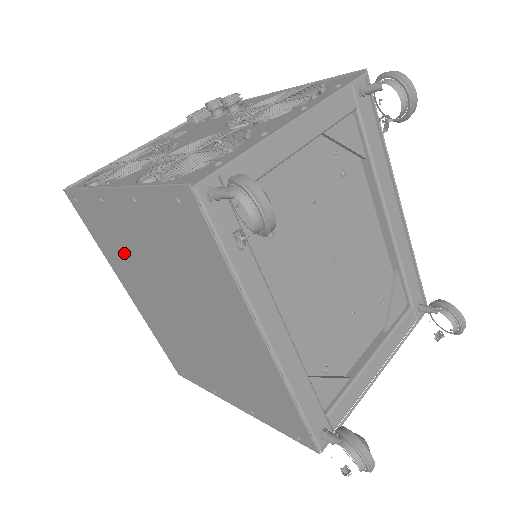
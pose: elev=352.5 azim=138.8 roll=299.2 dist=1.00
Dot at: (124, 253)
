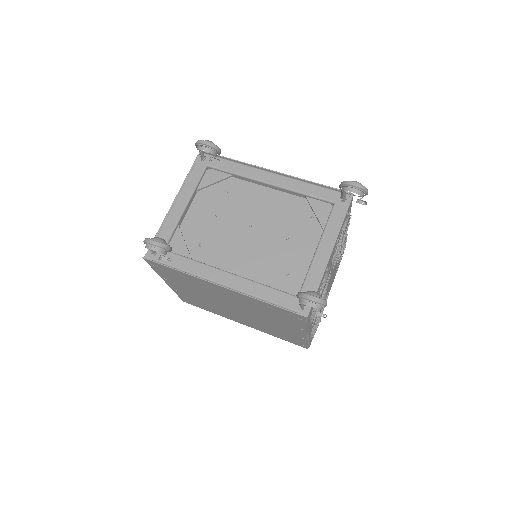
Dot at: (208, 305)
